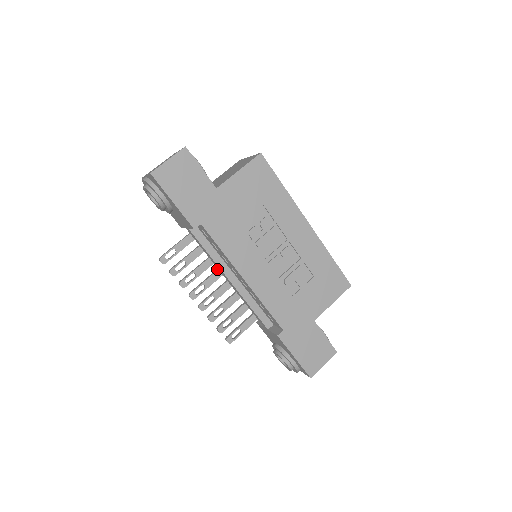
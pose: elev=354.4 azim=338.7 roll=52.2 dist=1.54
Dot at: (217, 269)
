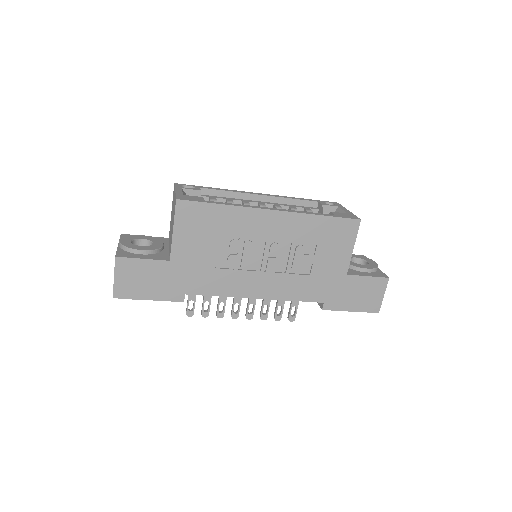
Dot at: occluded
